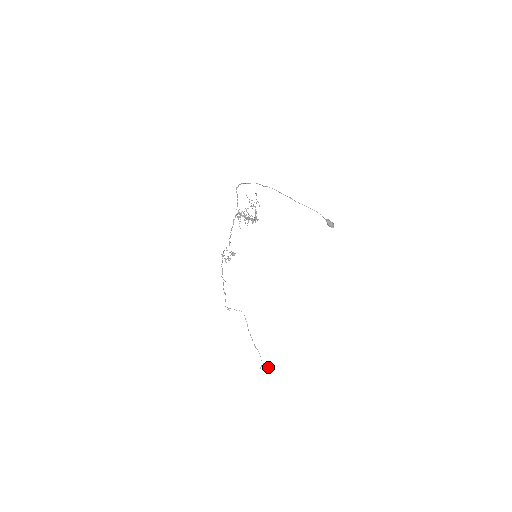
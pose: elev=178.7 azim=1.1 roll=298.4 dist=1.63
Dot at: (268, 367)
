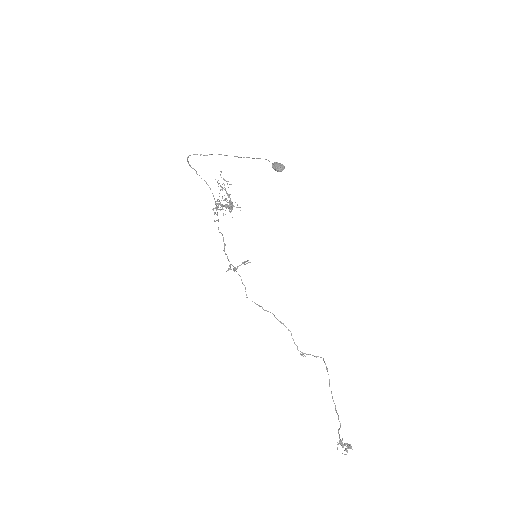
Dot at: (344, 445)
